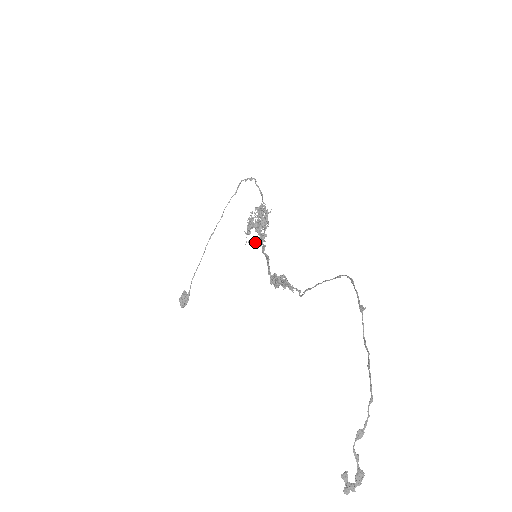
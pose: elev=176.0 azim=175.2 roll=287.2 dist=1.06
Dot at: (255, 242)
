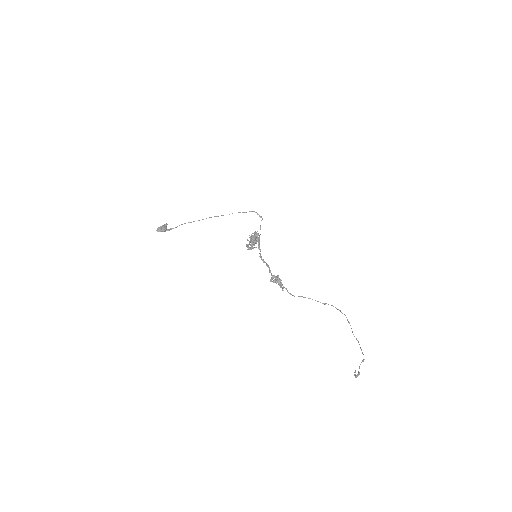
Dot at: (248, 247)
